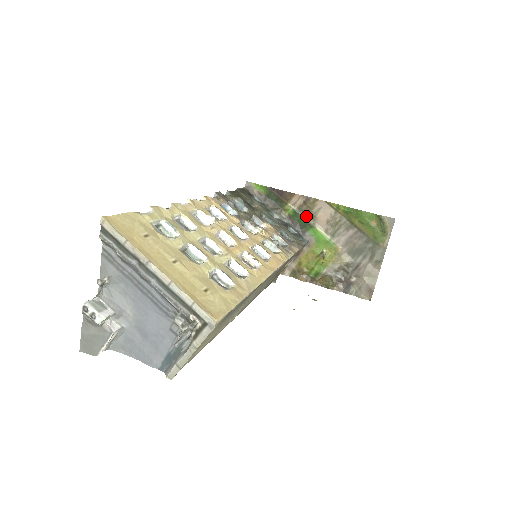
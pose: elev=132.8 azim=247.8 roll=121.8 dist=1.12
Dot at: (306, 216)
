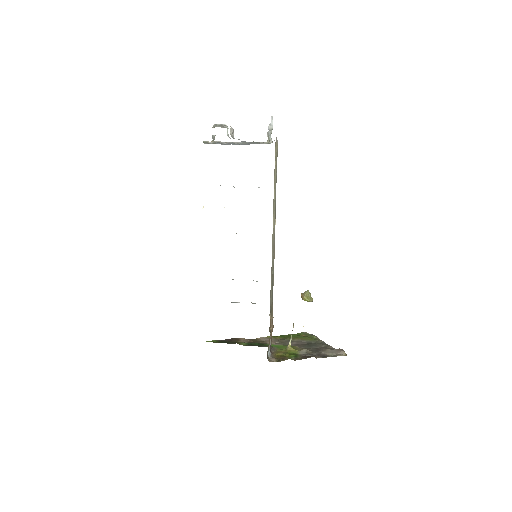
Dot at: (257, 343)
